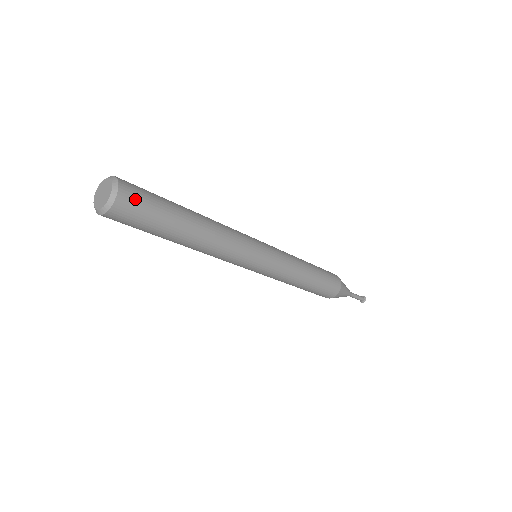
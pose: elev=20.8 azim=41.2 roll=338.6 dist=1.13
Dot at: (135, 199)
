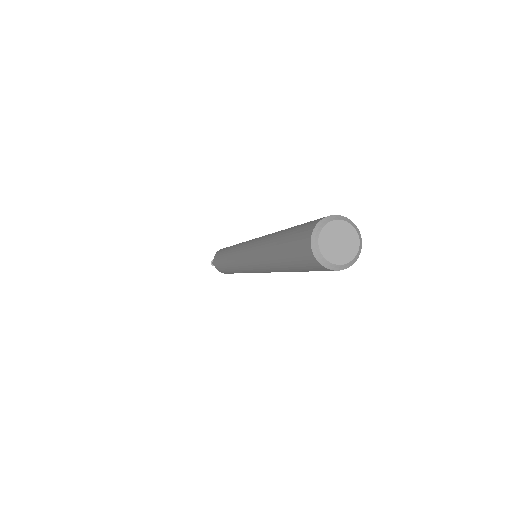
Dot at: occluded
